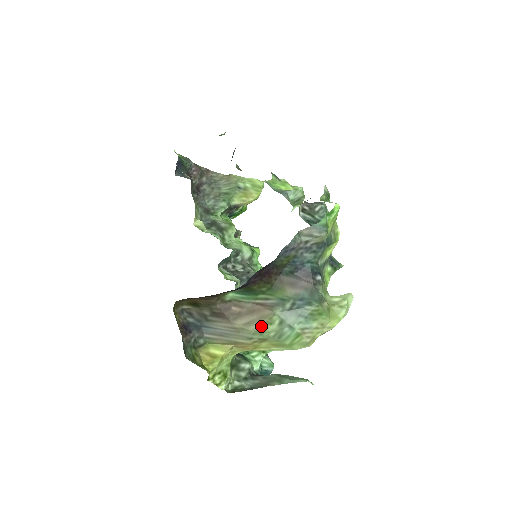
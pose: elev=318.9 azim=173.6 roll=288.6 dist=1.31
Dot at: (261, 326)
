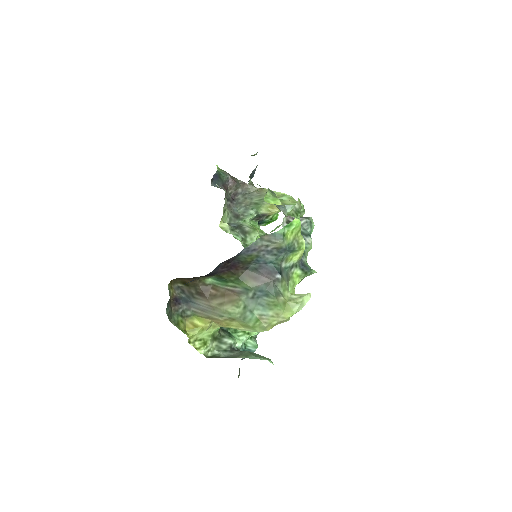
Dot at: (230, 308)
